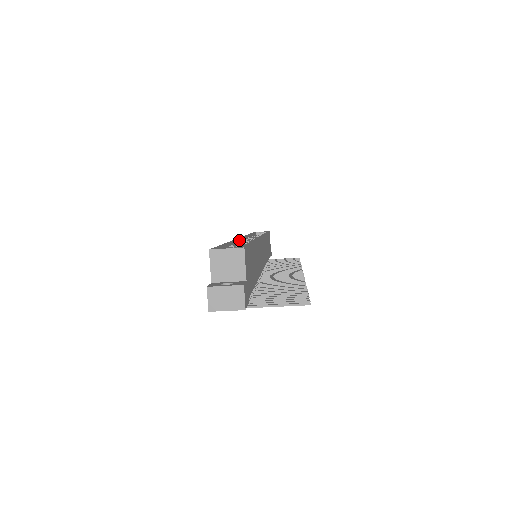
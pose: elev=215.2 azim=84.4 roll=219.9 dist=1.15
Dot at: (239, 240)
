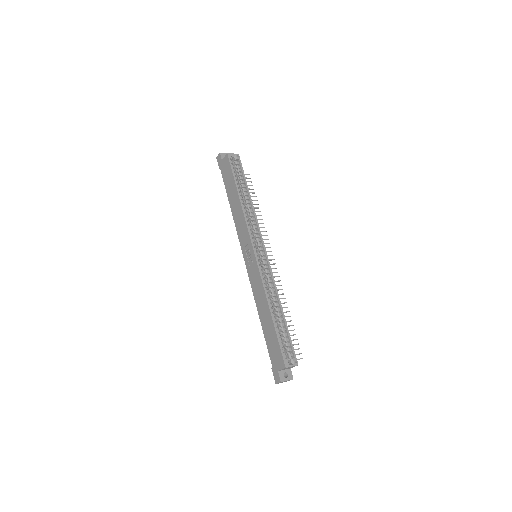
Dot at: (260, 272)
